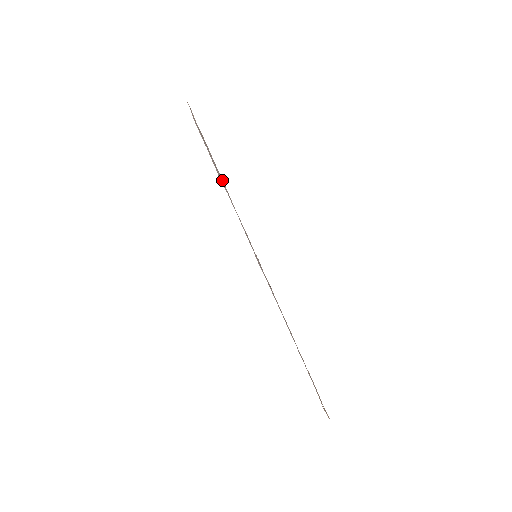
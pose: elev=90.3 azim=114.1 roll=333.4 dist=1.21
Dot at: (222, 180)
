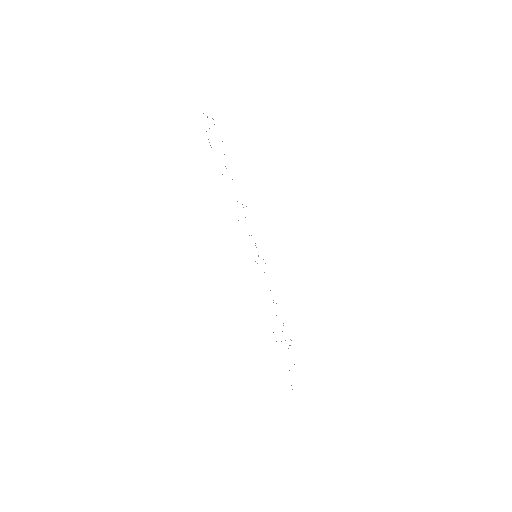
Dot at: occluded
